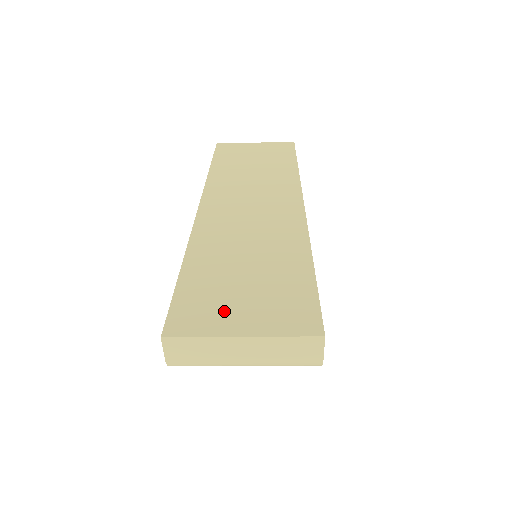
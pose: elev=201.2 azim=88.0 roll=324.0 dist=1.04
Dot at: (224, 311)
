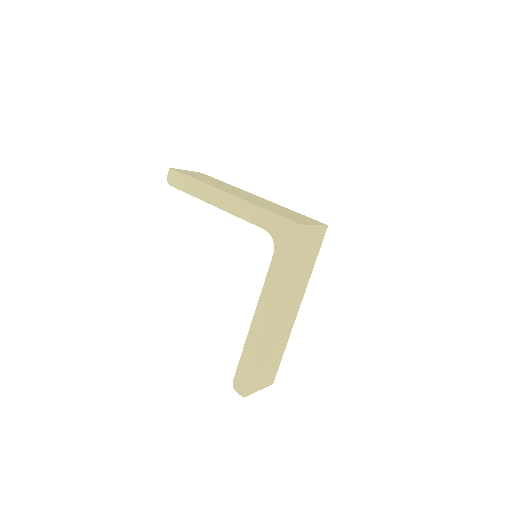
Dot at: (259, 382)
